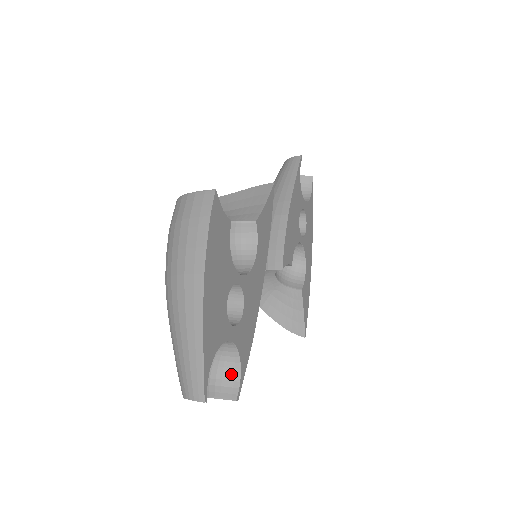
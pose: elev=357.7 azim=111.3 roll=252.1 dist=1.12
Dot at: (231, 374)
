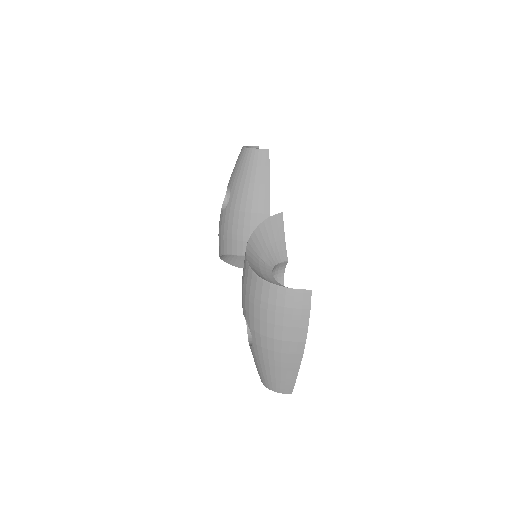
Dot at: occluded
